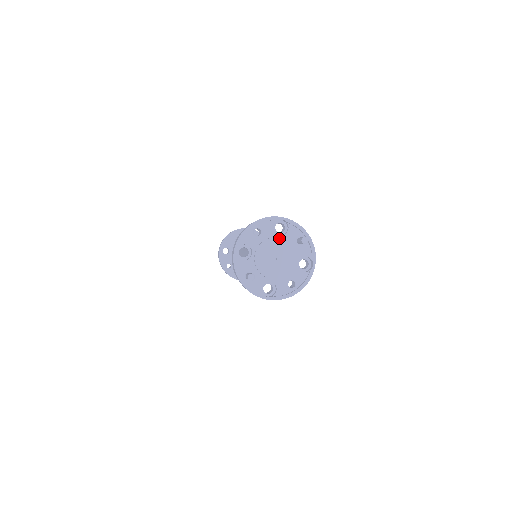
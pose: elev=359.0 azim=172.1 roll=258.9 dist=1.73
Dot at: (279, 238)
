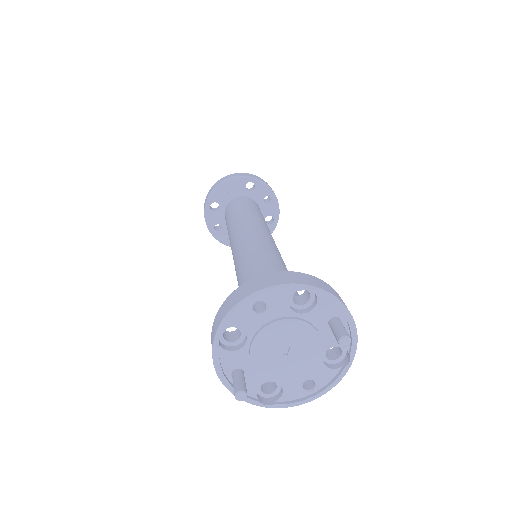
Dot at: (298, 320)
